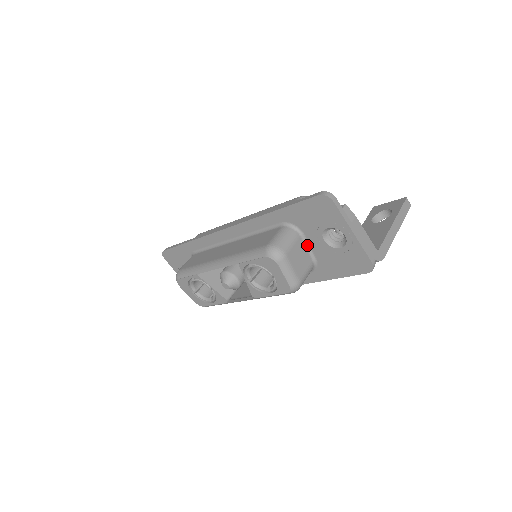
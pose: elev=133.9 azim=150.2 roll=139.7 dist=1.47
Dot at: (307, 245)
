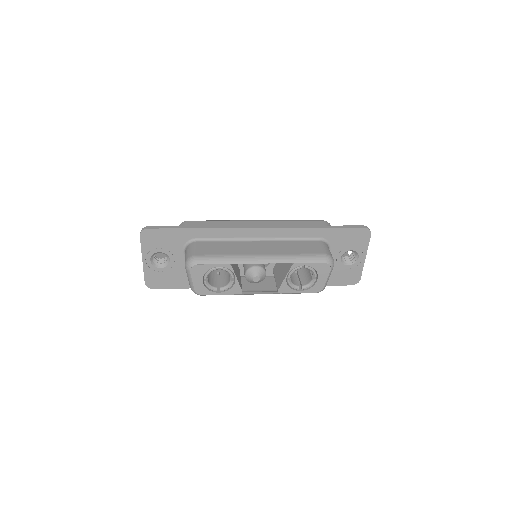
Dot at: occluded
